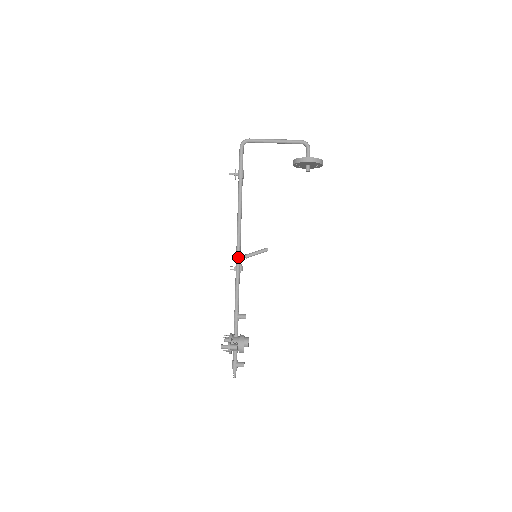
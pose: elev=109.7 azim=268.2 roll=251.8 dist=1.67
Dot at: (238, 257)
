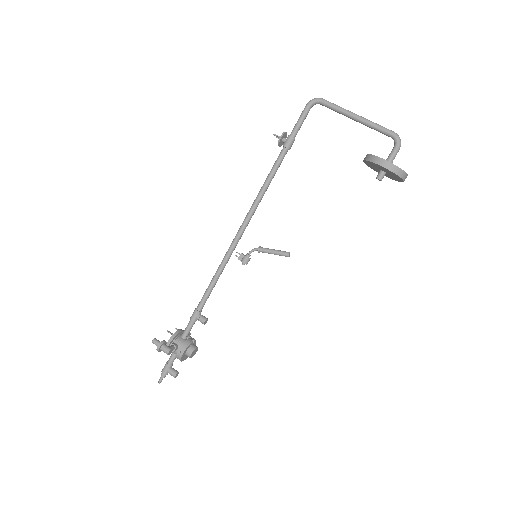
Dot at: (232, 246)
